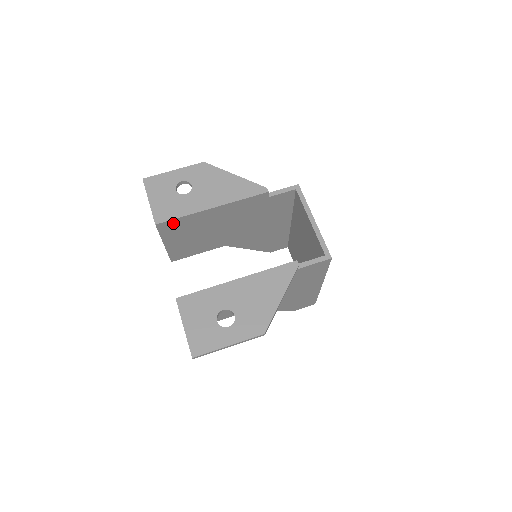
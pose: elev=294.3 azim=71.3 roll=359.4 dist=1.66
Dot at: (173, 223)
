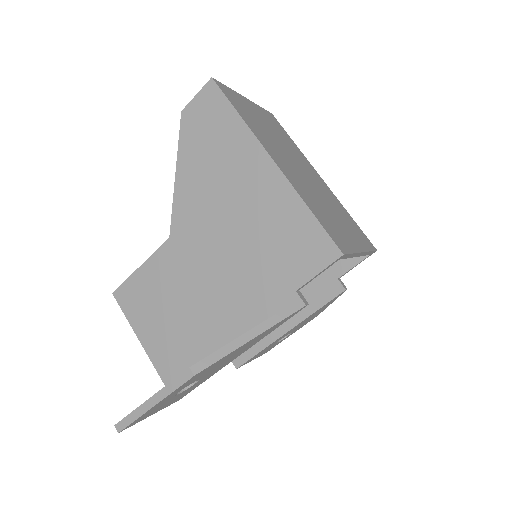
Dot at: occluded
